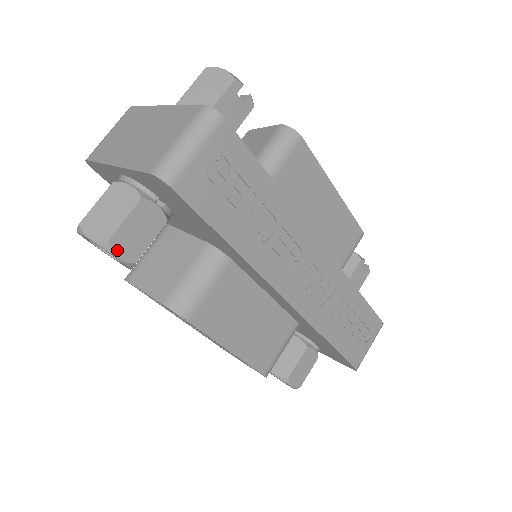
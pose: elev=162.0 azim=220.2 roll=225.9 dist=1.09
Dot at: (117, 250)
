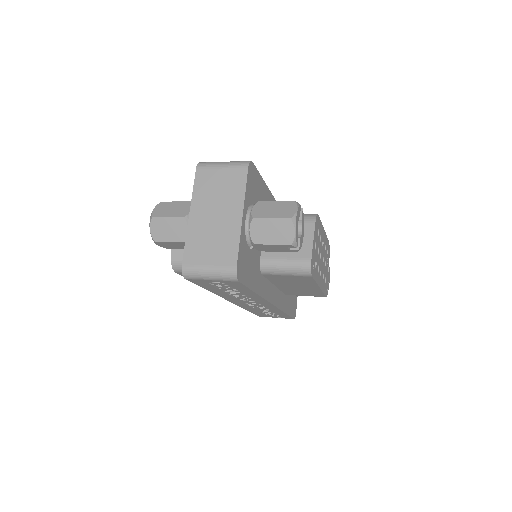
Dot at: (158, 244)
